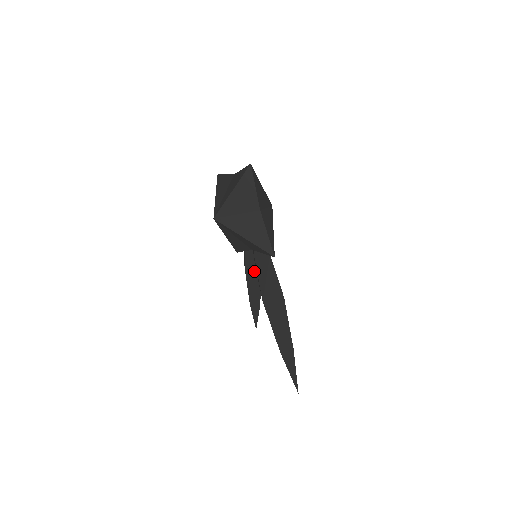
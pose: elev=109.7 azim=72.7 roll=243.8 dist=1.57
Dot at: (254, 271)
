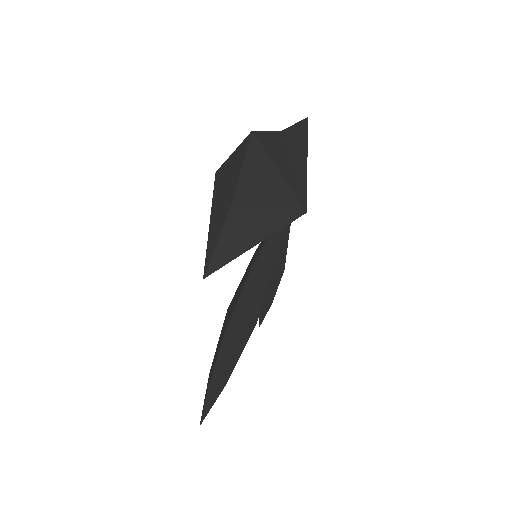
Dot at: occluded
